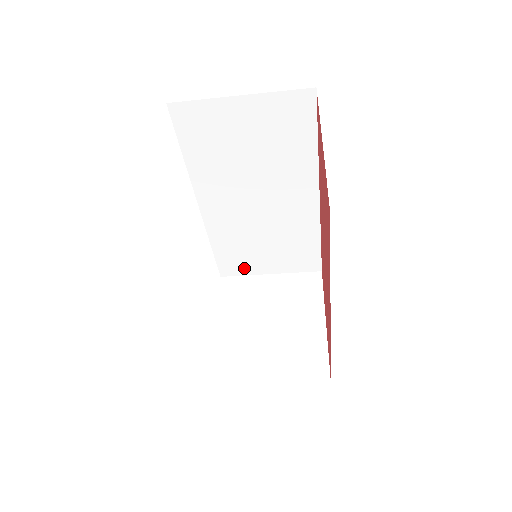
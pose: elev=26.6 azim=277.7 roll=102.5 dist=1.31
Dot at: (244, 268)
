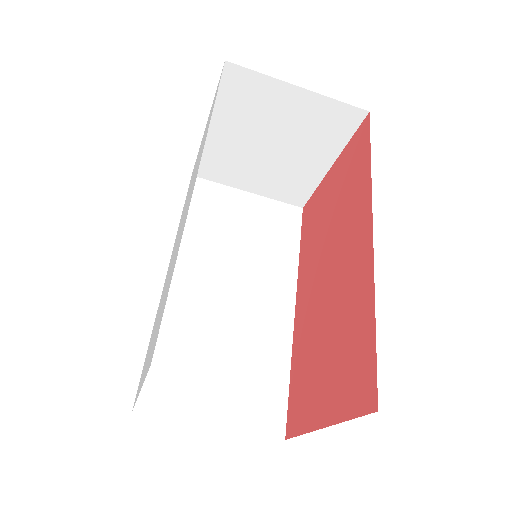
Dot at: (177, 401)
